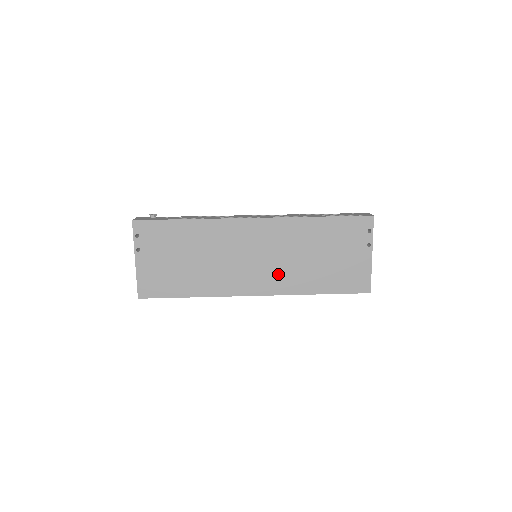
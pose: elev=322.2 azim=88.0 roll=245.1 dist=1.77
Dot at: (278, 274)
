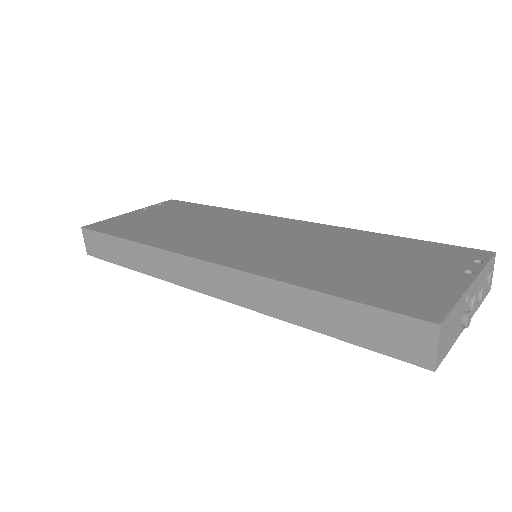
Dot at: (267, 255)
